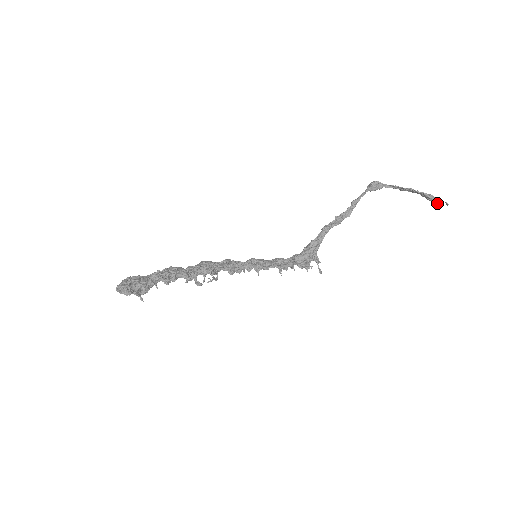
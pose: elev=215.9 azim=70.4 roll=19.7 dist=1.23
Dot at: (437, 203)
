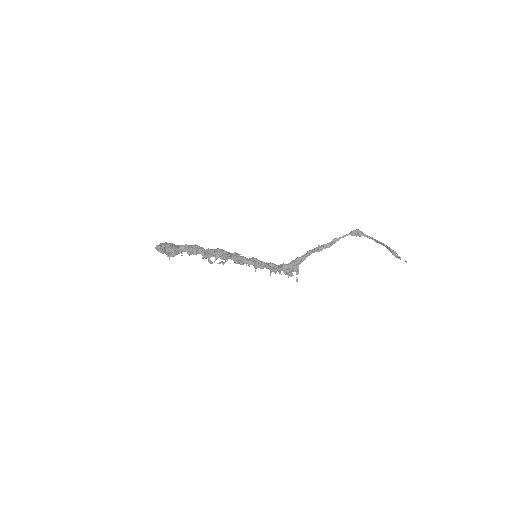
Dot at: (398, 258)
